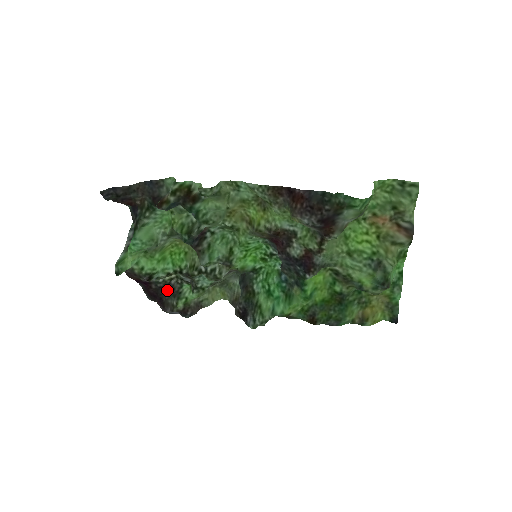
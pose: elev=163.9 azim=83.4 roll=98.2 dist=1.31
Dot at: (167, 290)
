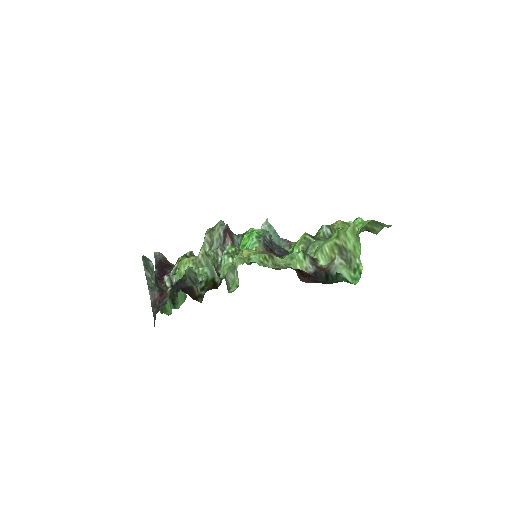
Dot at: occluded
